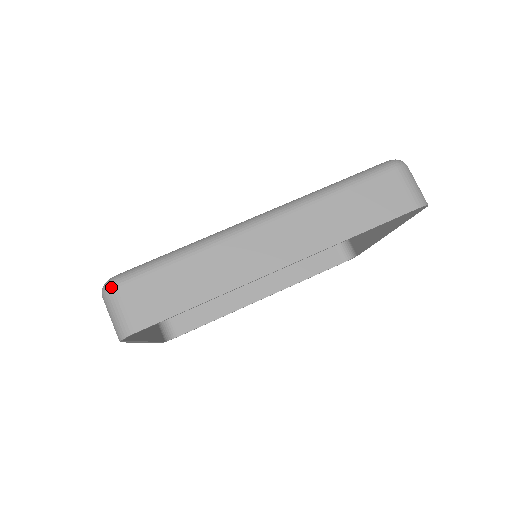
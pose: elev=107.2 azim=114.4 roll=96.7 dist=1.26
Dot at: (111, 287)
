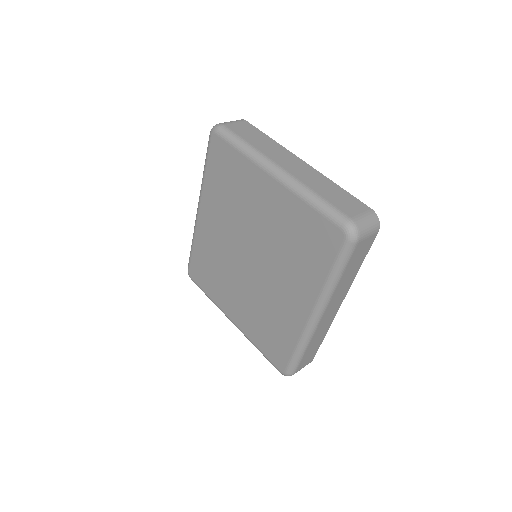
Dot at: occluded
